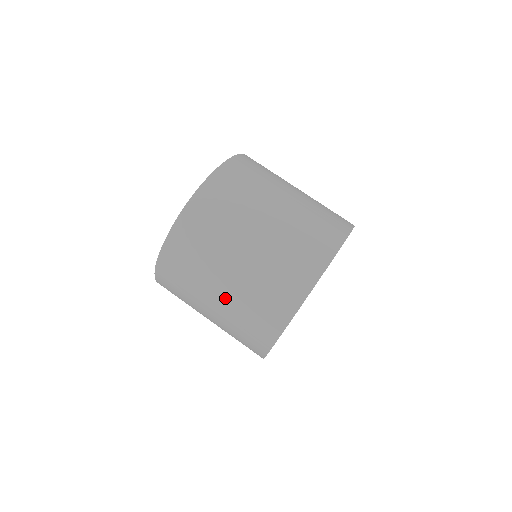
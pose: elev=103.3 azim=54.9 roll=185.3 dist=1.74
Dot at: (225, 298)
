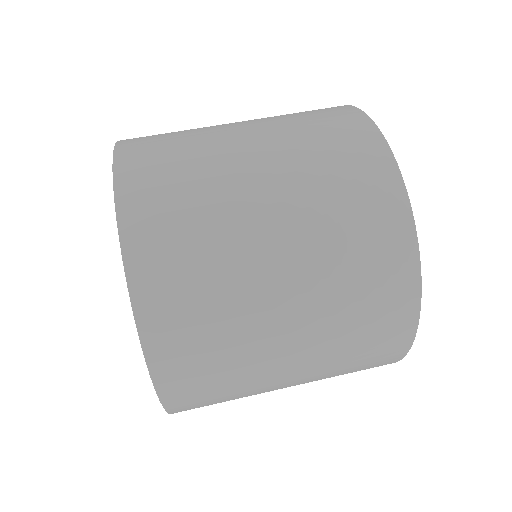
Dot at: (304, 338)
